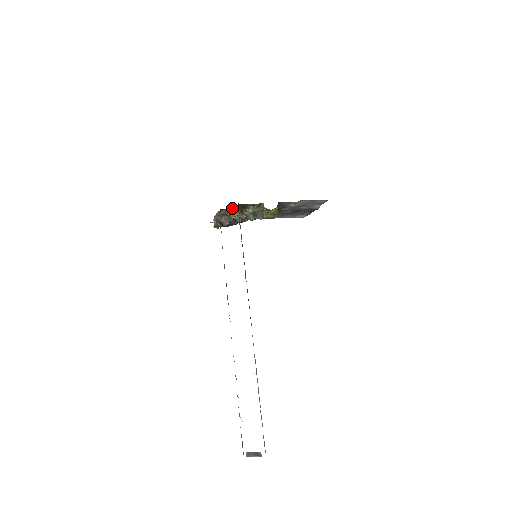
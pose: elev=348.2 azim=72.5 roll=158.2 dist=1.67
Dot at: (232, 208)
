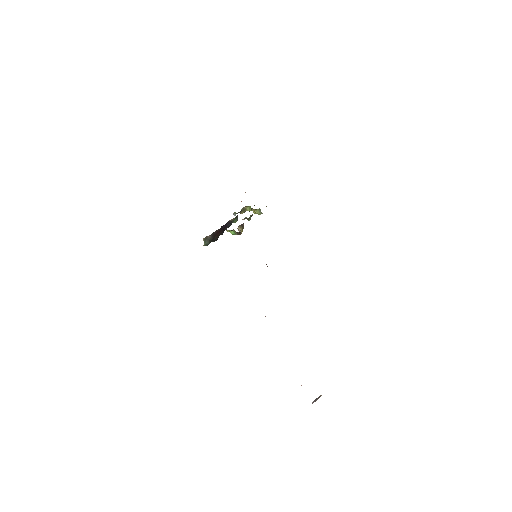
Dot at: (238, 227)
